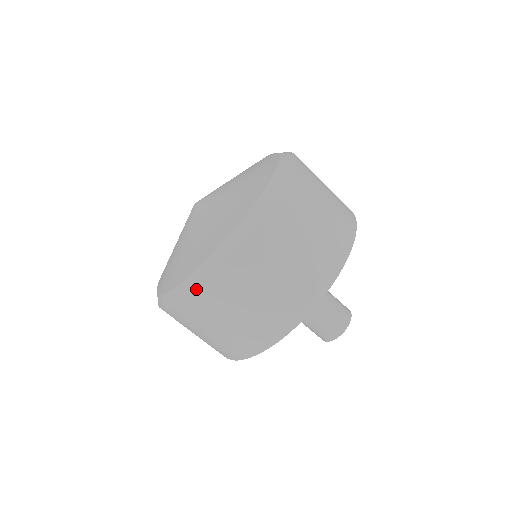
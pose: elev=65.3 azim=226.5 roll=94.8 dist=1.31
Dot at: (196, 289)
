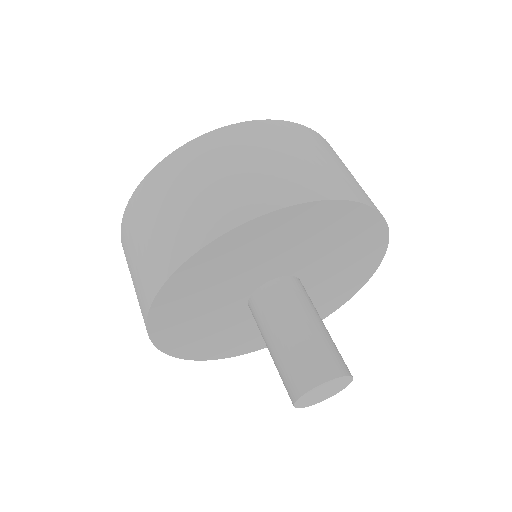
Dot at: (154, 167)
